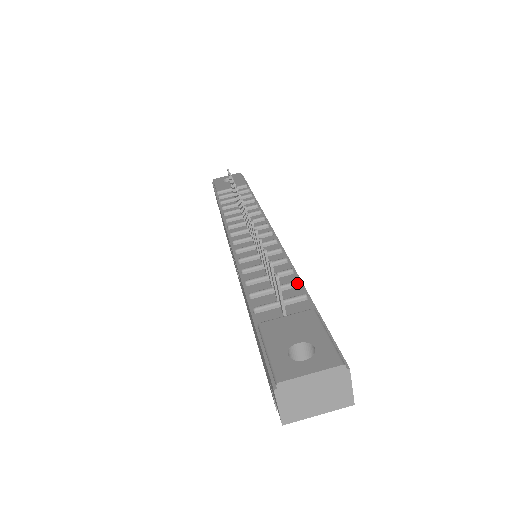
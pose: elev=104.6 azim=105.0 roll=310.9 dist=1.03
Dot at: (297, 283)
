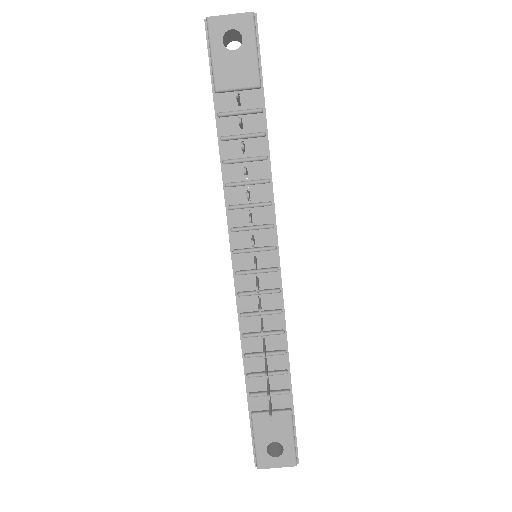
Dot at: (286, 374)
